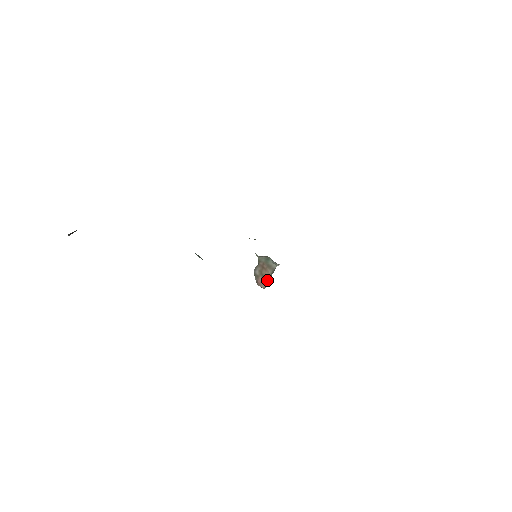
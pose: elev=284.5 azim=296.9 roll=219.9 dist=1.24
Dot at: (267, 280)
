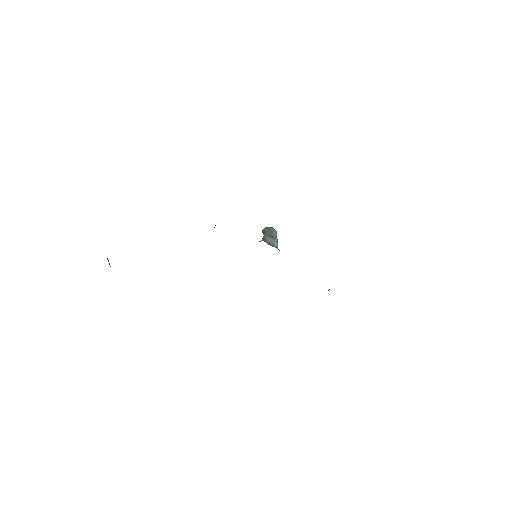
Dot at: (275, 237)
